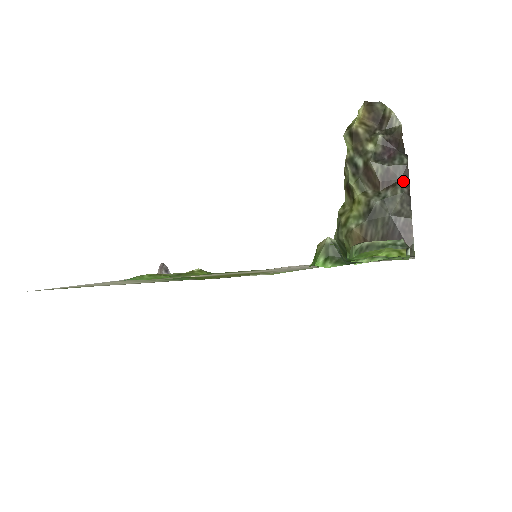
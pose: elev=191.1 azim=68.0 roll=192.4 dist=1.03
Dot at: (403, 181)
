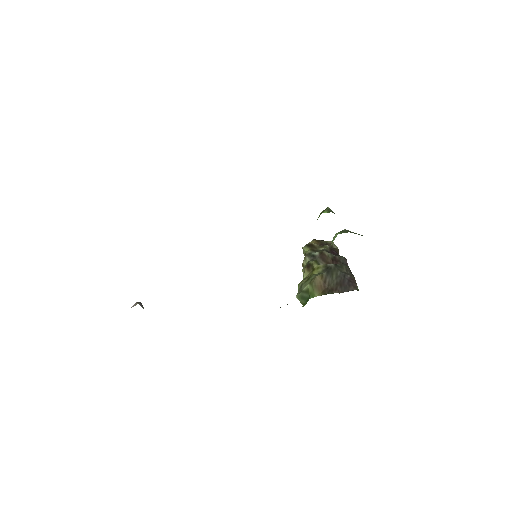
Dot at: (345, 264)
